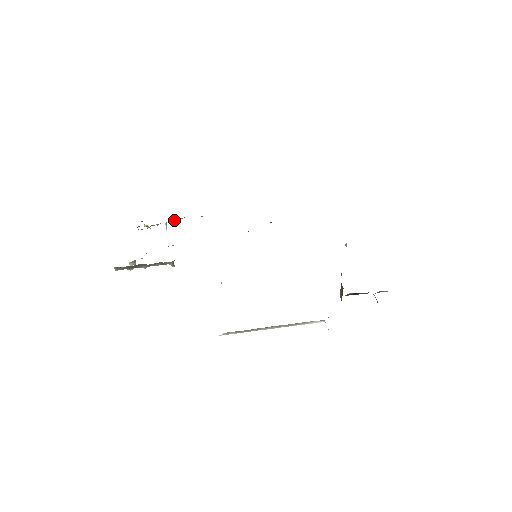
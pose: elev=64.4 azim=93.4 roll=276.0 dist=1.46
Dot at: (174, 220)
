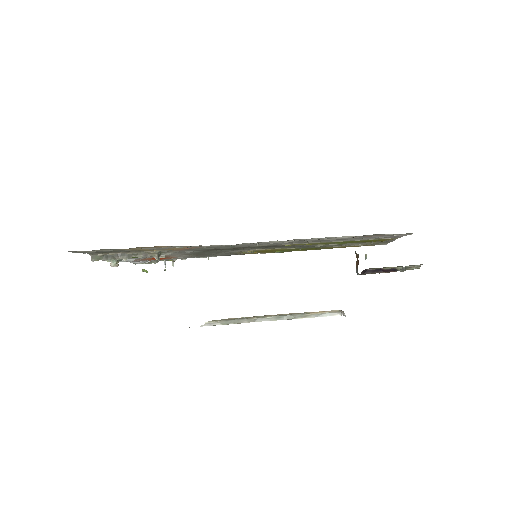
Dot at: (175, 260)
